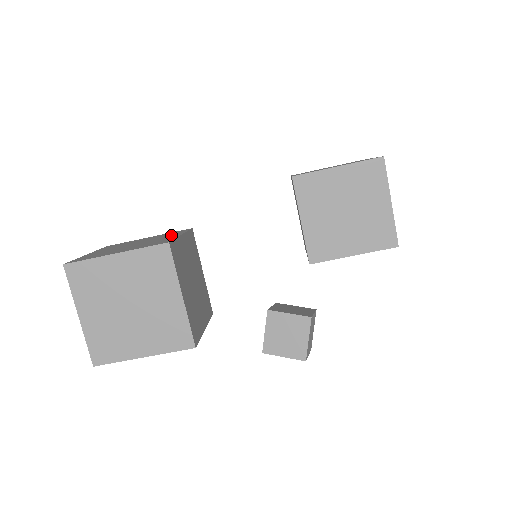
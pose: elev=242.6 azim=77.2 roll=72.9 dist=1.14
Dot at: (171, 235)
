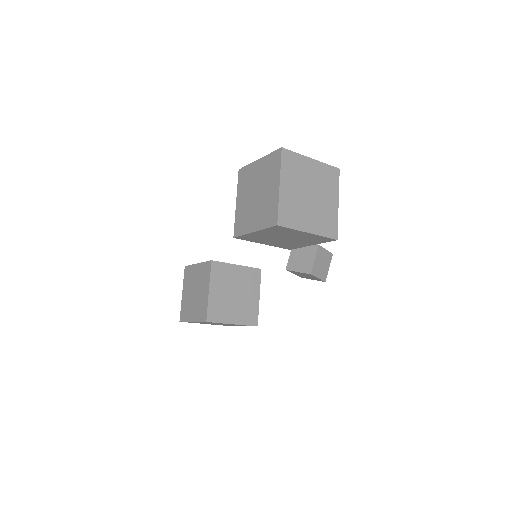
Dot at: (205, 284)
